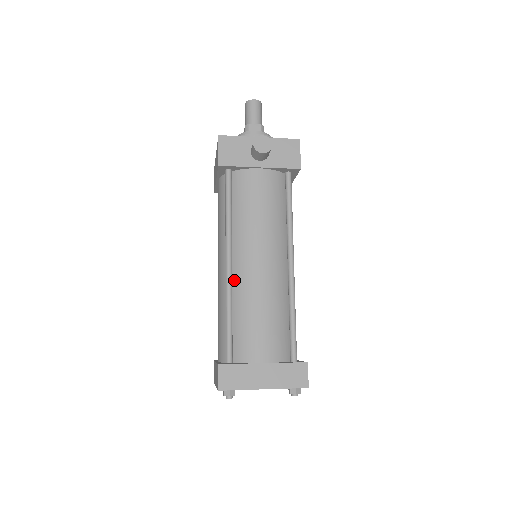
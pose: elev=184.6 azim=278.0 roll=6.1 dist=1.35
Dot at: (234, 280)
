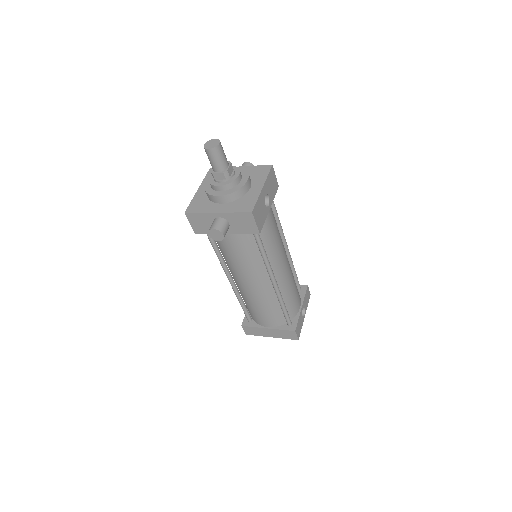
Dot at: (238, 287)
